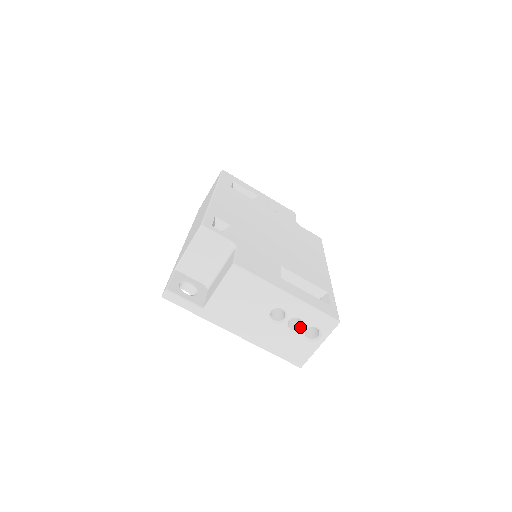
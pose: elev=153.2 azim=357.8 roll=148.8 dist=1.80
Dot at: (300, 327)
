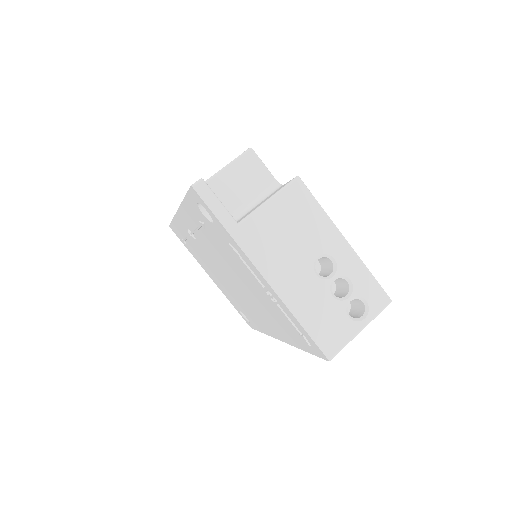
Dot at: (344, 295)
